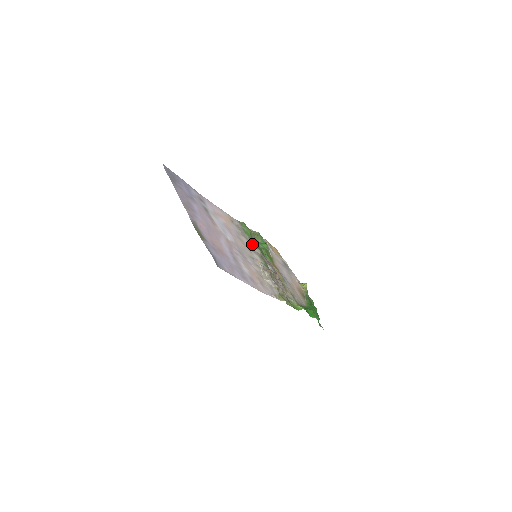
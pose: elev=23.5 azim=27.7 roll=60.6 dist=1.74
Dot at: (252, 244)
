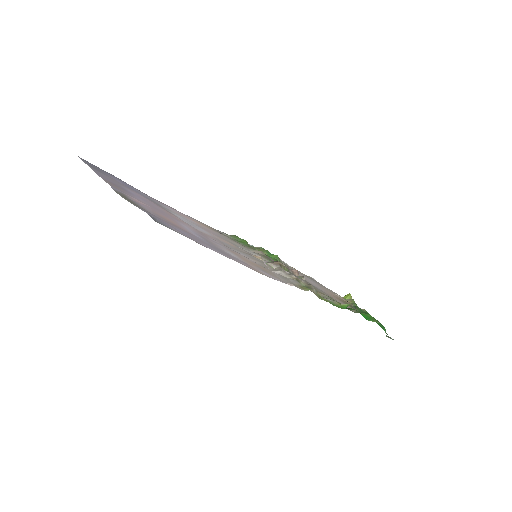
Dot at: (249, 248)
